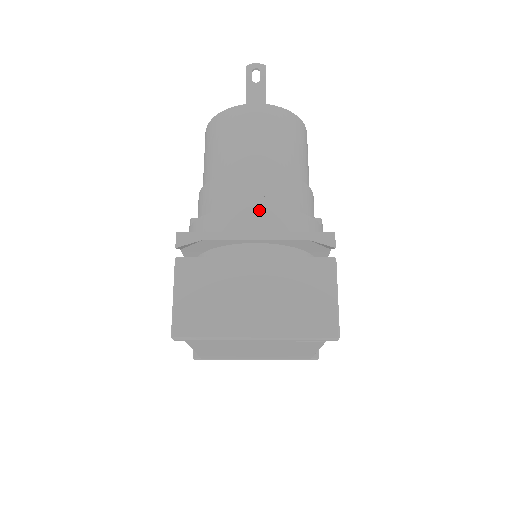
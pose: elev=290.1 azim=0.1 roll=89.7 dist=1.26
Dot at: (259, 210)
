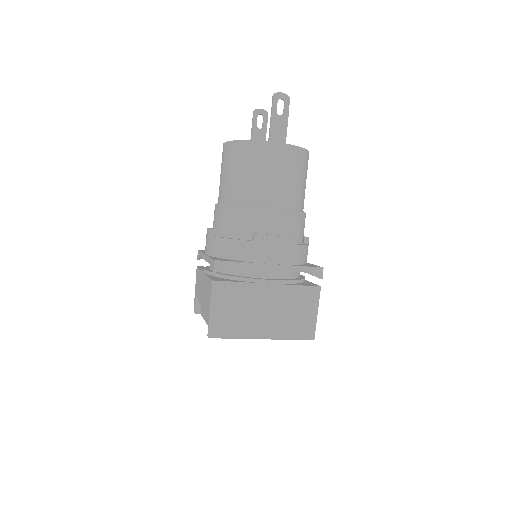
Dot at: (275, 247)
